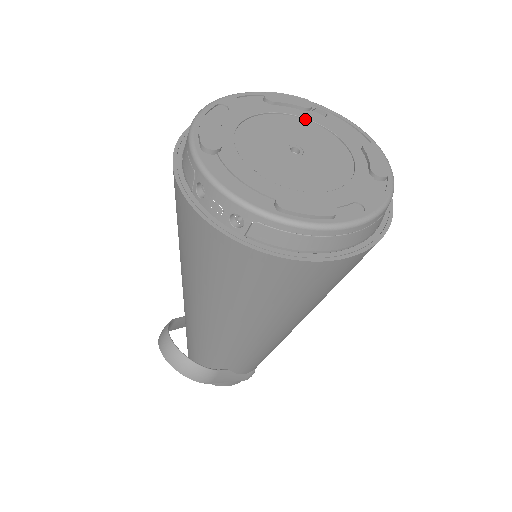
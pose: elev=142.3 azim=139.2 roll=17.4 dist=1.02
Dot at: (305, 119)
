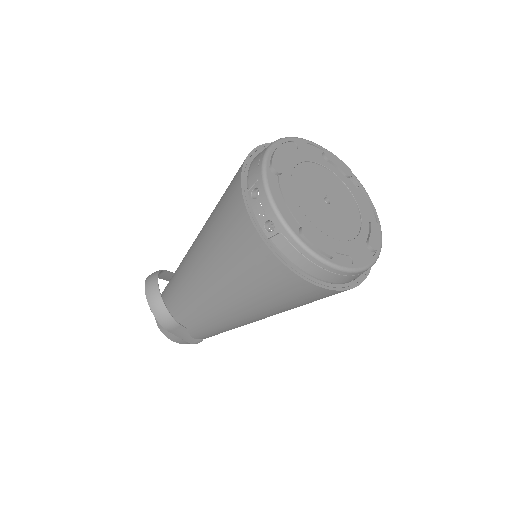
Dot at: (343, 182)
